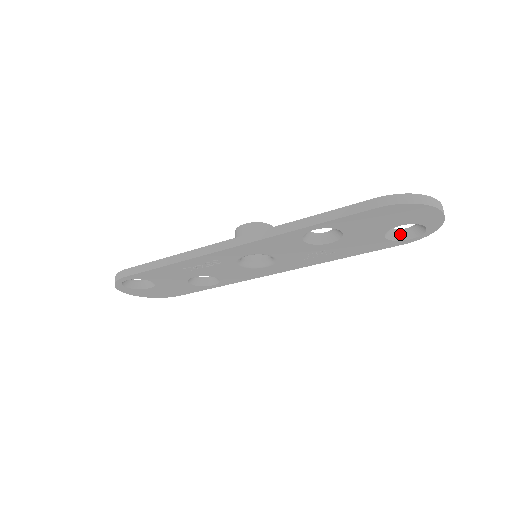
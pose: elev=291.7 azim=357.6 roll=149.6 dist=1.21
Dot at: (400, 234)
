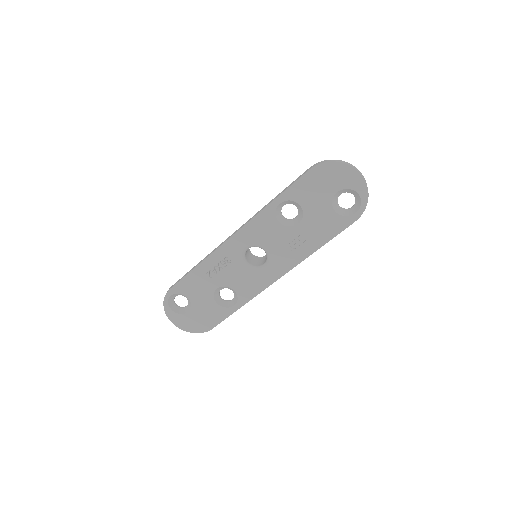
Dot at: (348, 211)
